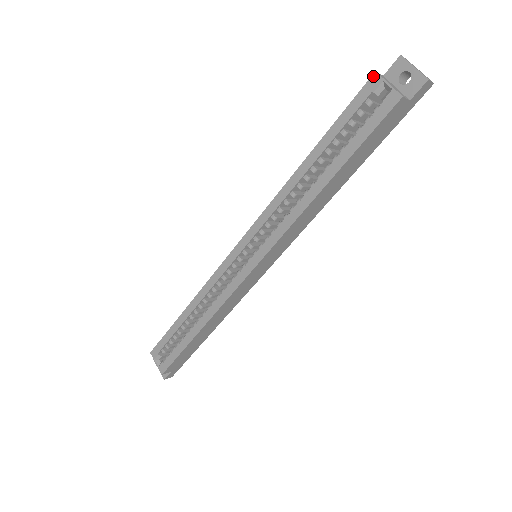
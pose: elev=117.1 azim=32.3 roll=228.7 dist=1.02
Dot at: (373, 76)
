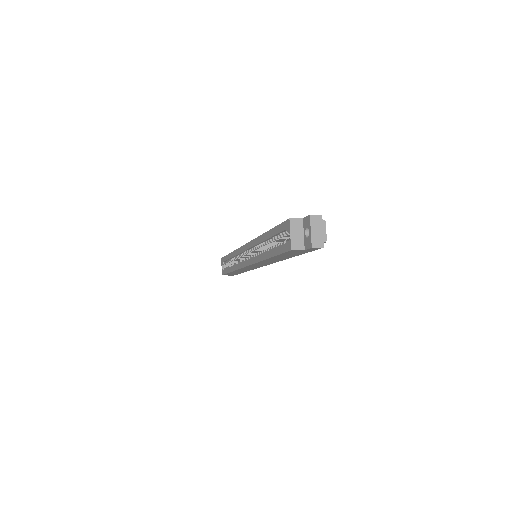
Dot at: (288, 220)
